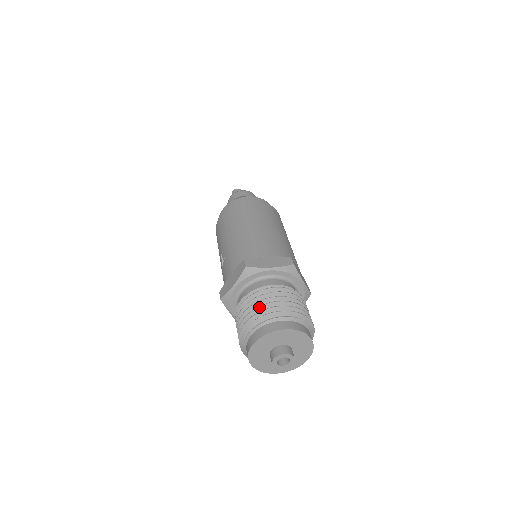
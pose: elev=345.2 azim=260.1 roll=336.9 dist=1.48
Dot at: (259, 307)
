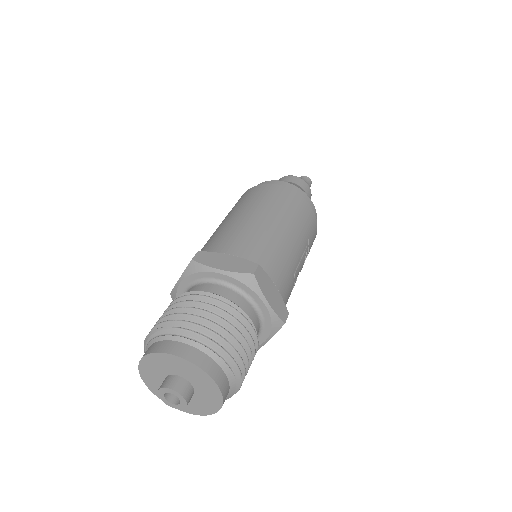
Dot at: (170, 315)
